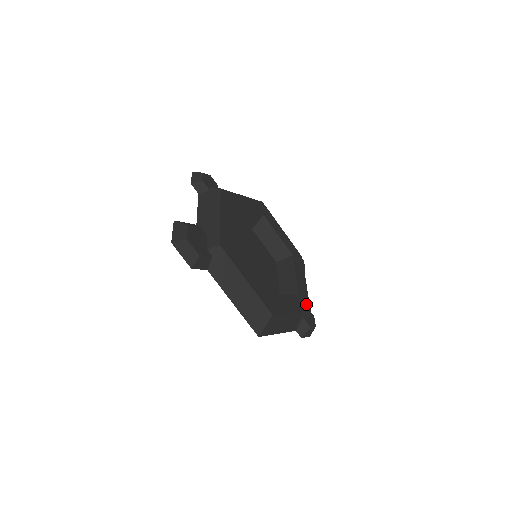
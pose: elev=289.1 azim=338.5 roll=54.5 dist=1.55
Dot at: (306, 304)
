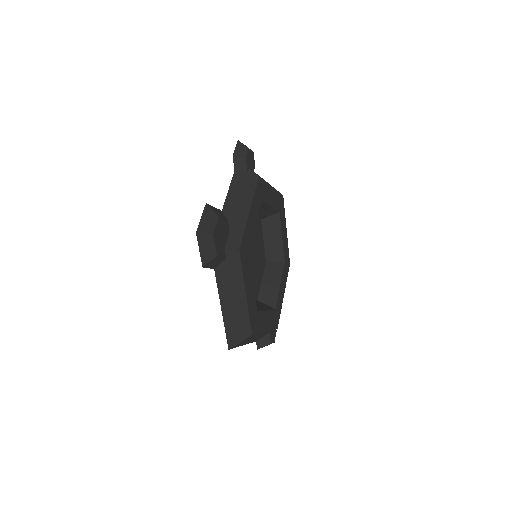
Dot at: (277, 320)
